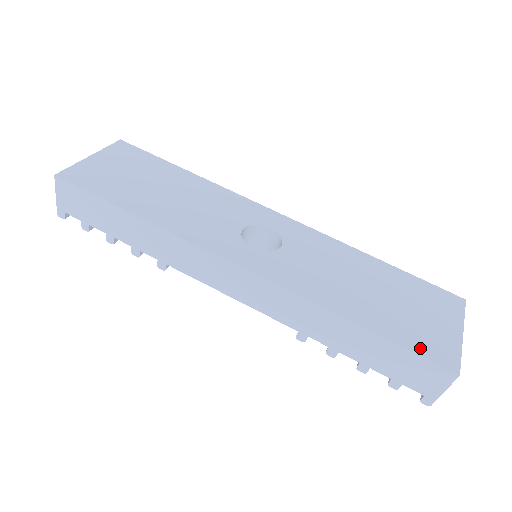
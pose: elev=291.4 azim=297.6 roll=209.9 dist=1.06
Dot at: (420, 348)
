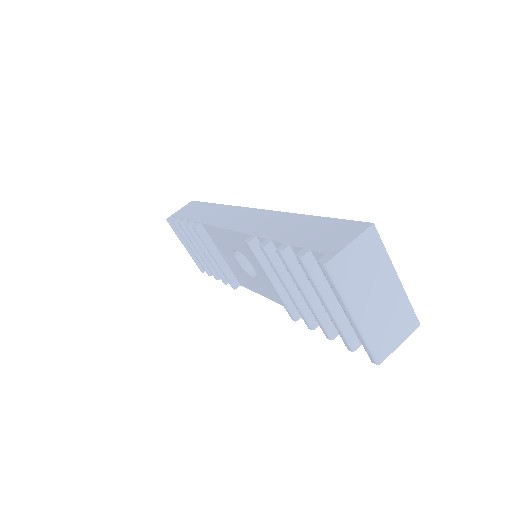
Dot at: occluded
